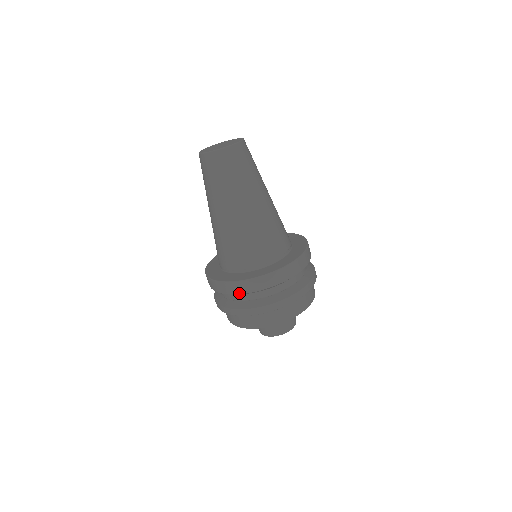
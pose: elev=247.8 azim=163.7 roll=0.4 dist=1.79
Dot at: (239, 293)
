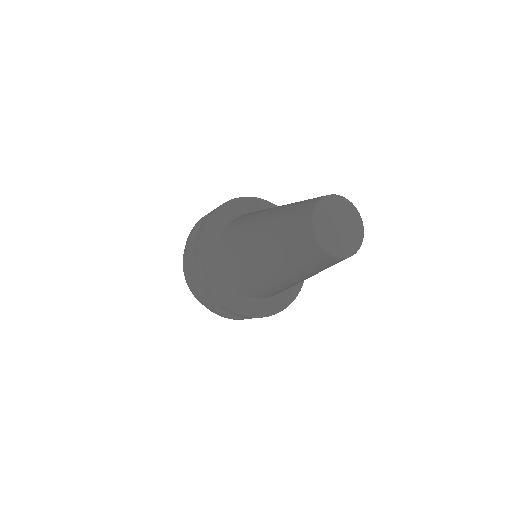
Dot at: (250, 318)
